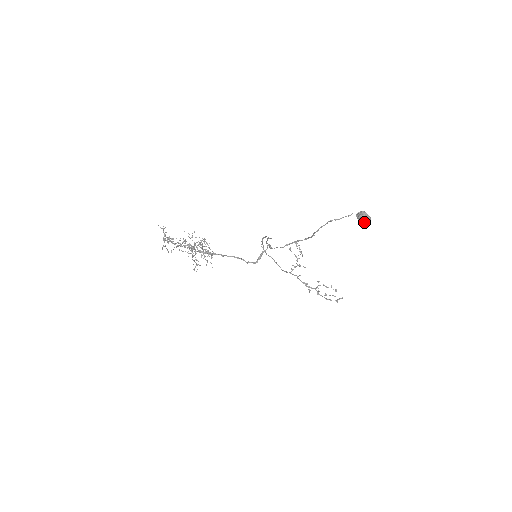
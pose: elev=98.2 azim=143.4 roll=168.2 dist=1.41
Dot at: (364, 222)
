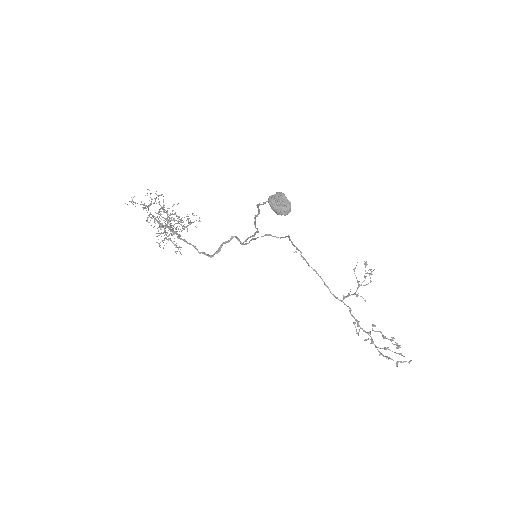
Dot at: (275, 211)
